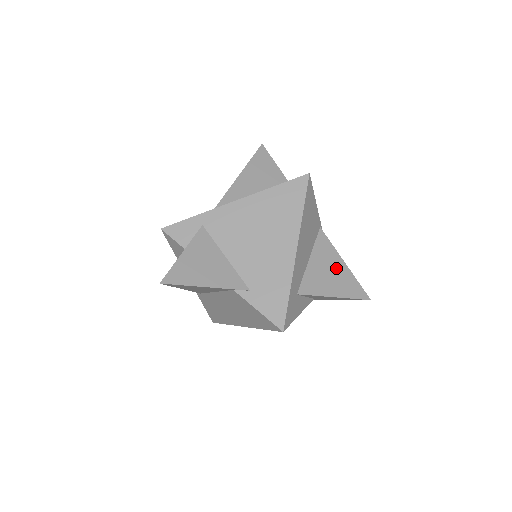
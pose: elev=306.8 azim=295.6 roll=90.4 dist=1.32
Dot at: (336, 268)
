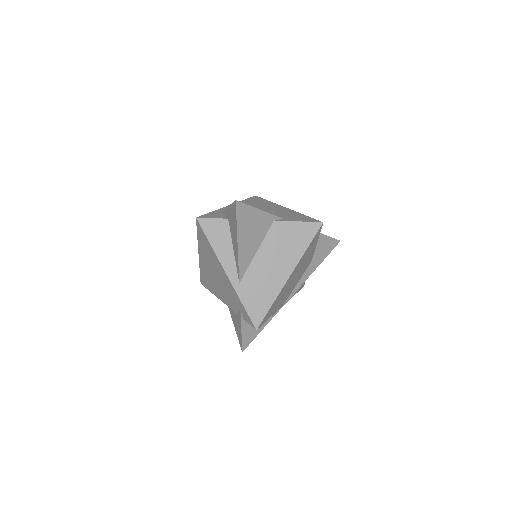
Dot at: occluded
